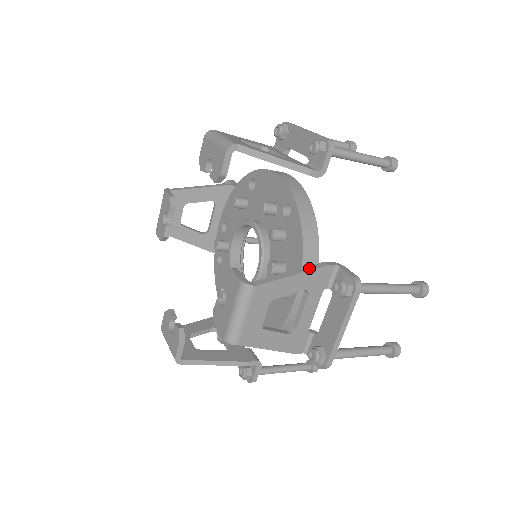
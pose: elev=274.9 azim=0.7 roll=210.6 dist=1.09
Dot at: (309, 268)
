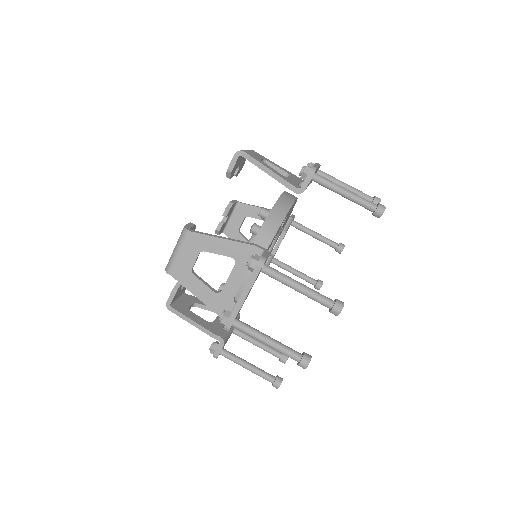
Dot at: (239, 241)
